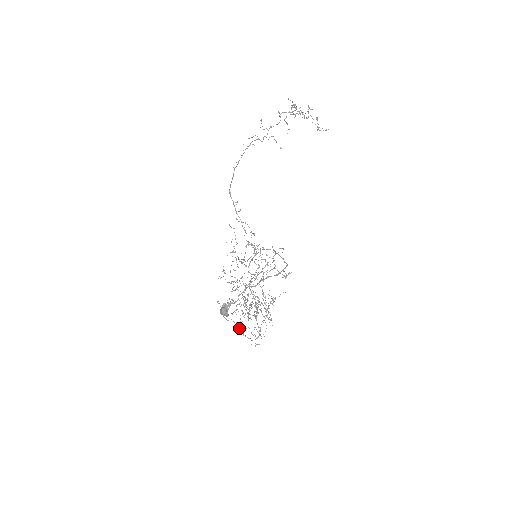
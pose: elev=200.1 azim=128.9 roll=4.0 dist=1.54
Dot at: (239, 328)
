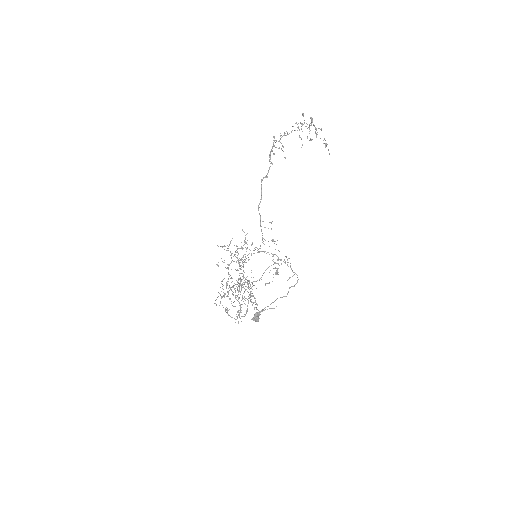
Dot at: occluded
